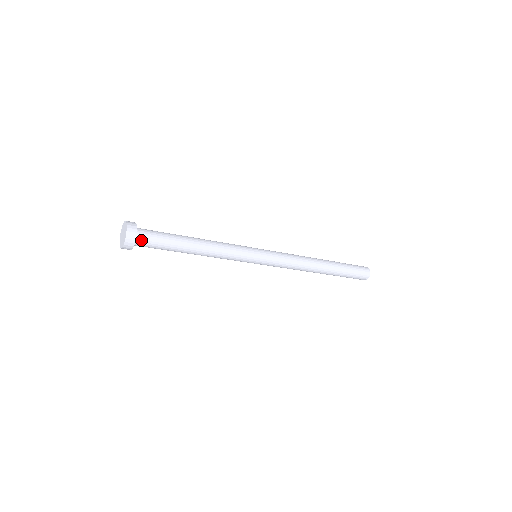
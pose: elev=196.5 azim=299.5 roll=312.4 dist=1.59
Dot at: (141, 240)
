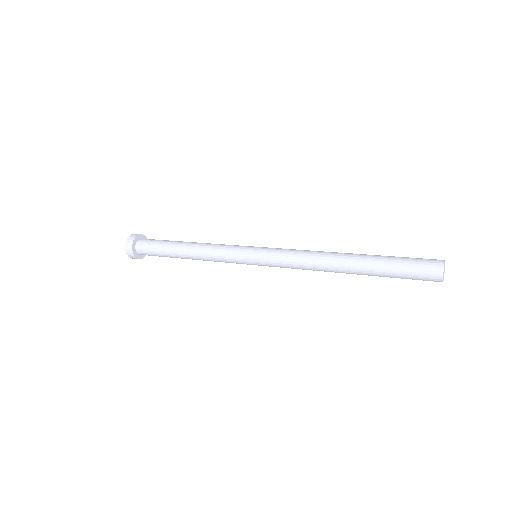
Dot at: (142, 253)
